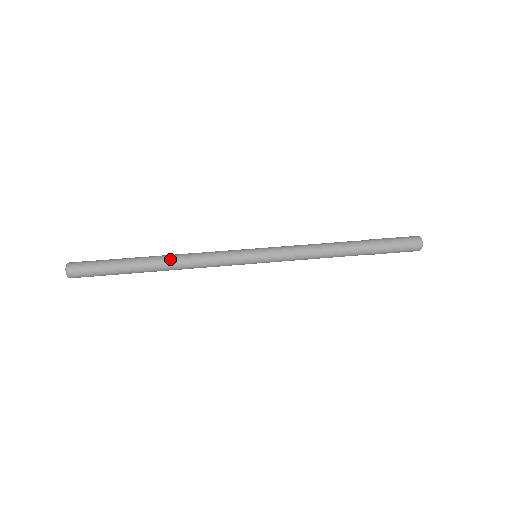
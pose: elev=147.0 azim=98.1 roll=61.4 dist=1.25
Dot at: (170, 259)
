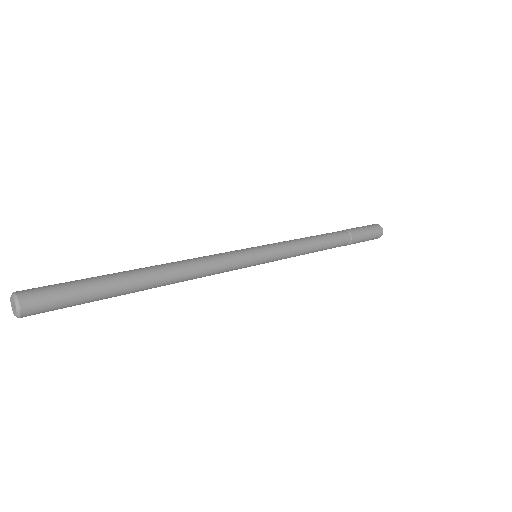
Dot at: (167, 265)
